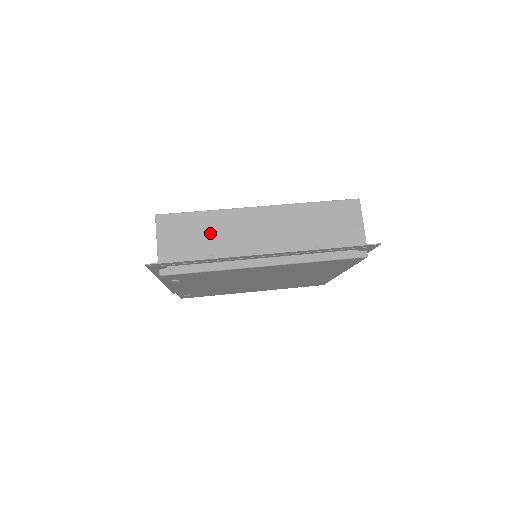
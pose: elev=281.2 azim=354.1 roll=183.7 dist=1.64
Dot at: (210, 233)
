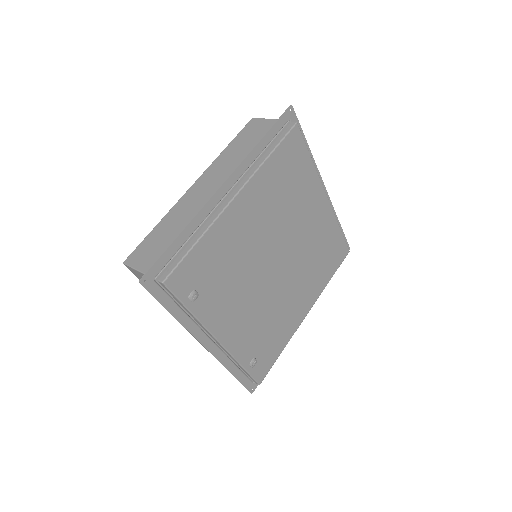
Dot at: (174, 227)
